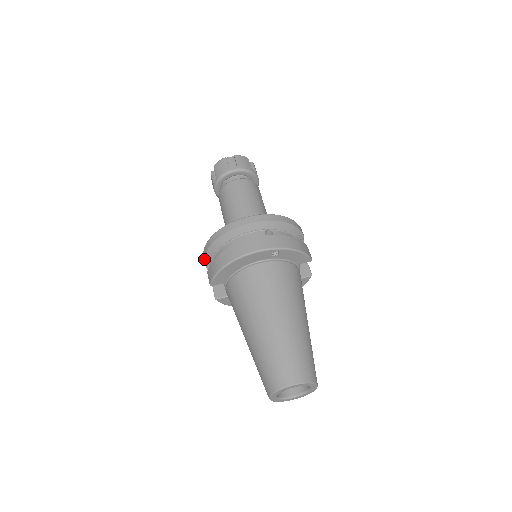
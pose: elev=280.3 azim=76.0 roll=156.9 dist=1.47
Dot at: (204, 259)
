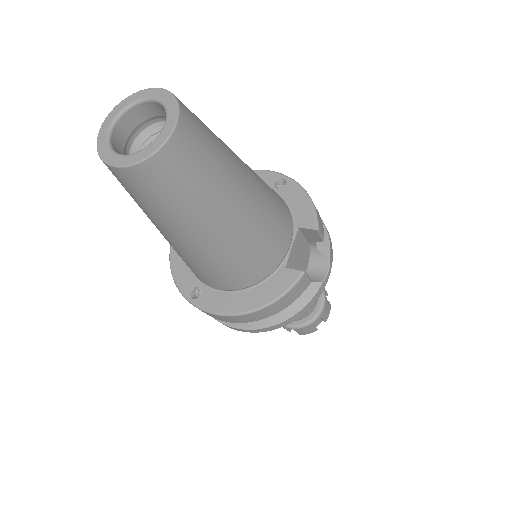
Dot at: occluded
